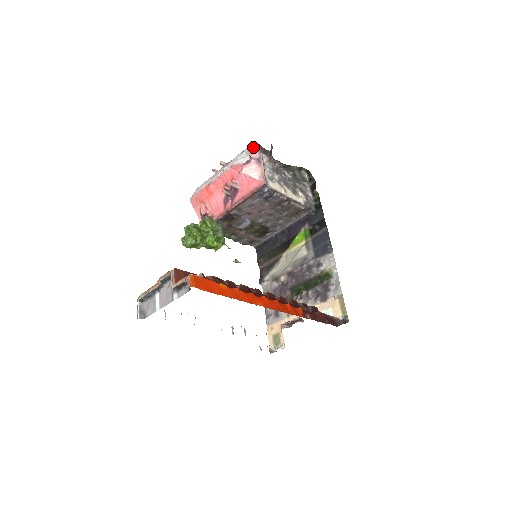
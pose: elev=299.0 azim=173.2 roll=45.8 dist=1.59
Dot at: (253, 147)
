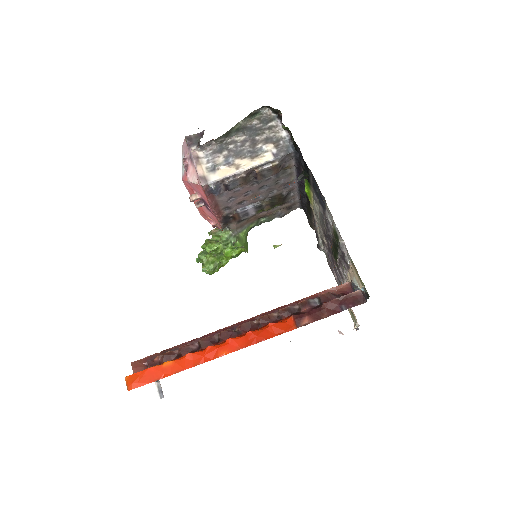
Dot at: (184, 144)
